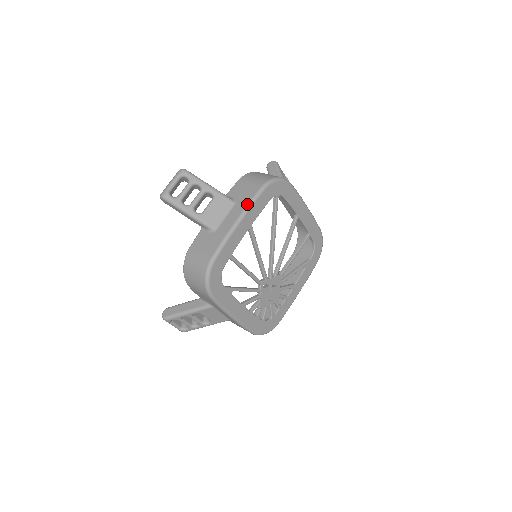
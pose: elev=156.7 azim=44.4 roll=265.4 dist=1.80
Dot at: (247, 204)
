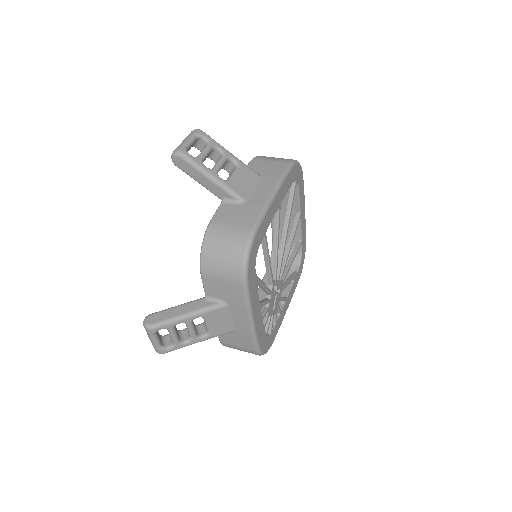
Dot at: (280, 177)
